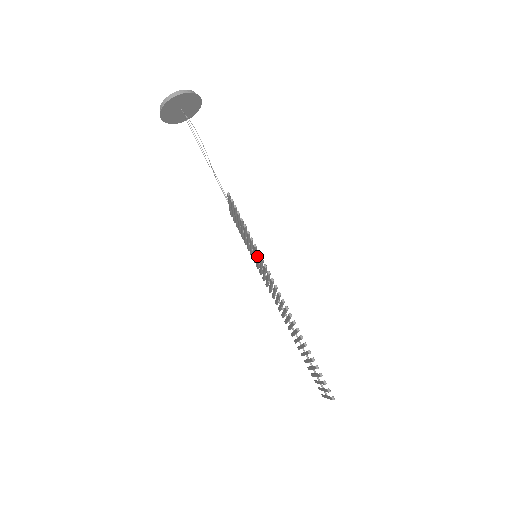
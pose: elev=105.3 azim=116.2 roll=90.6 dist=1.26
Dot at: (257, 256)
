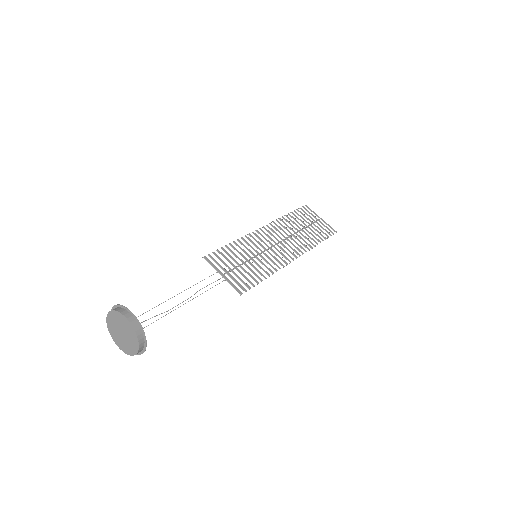
Dot at: occluded
